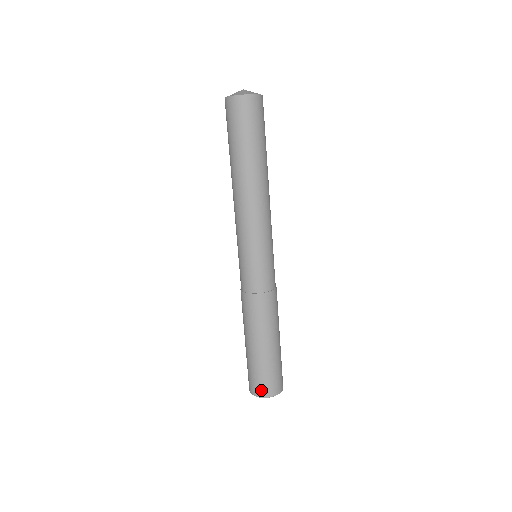
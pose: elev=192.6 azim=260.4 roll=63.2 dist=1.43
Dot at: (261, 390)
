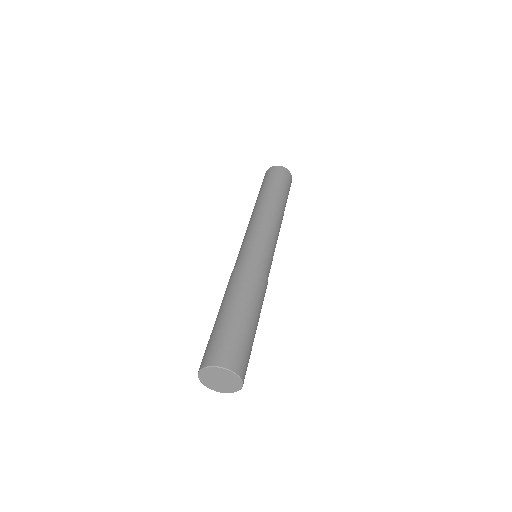
Dot at: (202, 362)
